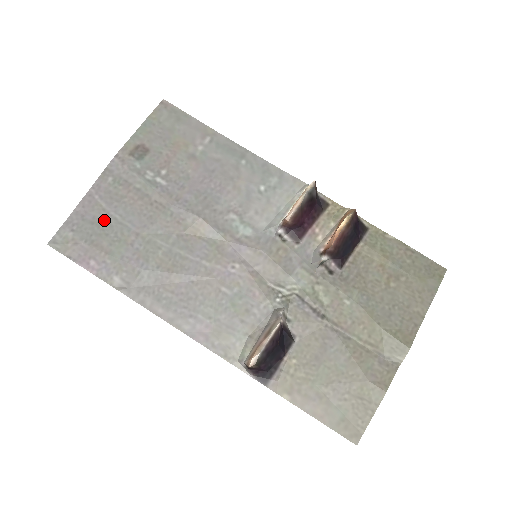
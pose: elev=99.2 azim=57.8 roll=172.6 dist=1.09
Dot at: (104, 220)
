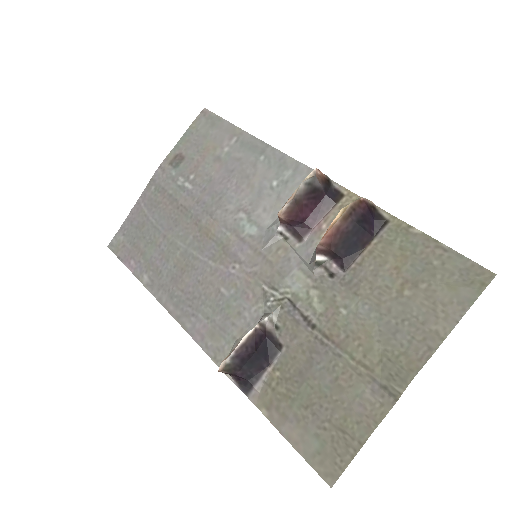
Dot at: (144, 225)
